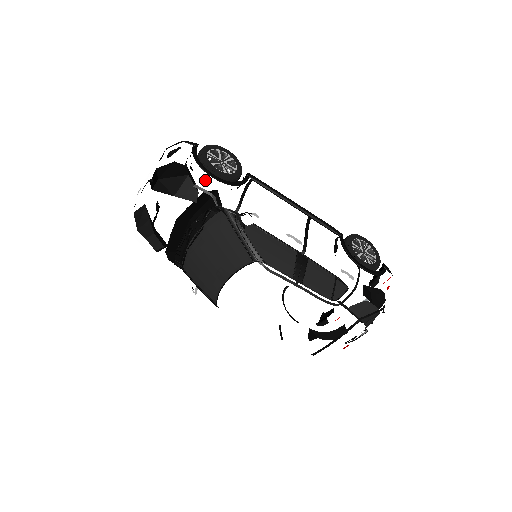
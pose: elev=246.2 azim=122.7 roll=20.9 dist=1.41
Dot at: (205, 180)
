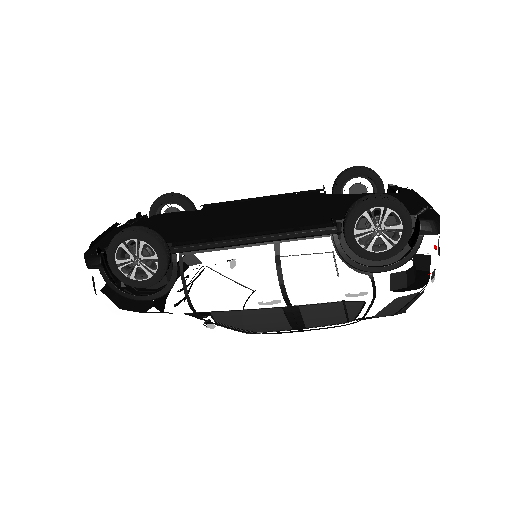
Dot at: (143, 309)
